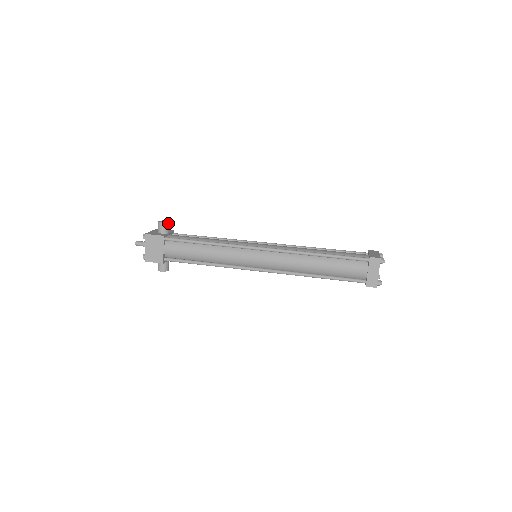
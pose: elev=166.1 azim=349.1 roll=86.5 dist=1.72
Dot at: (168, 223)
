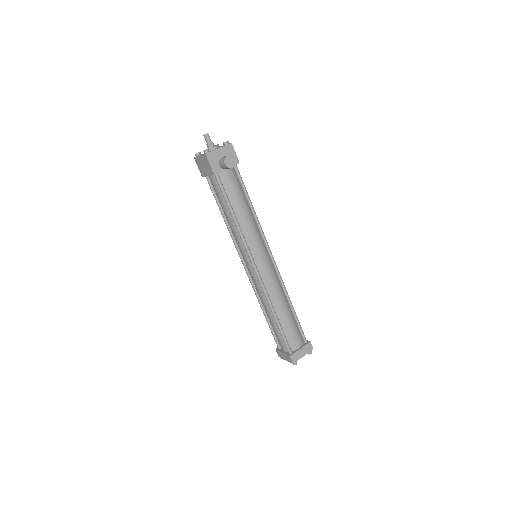
Dot at: occluded
